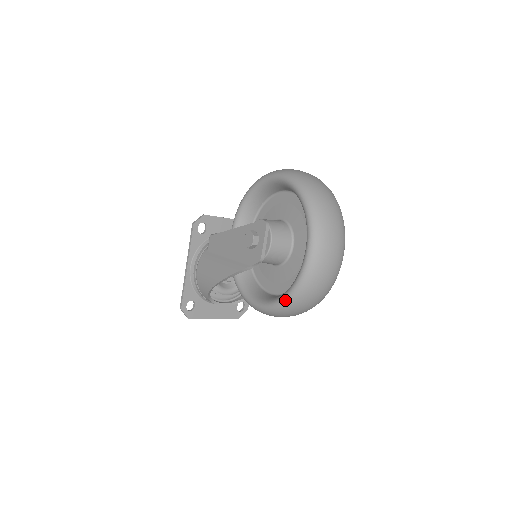
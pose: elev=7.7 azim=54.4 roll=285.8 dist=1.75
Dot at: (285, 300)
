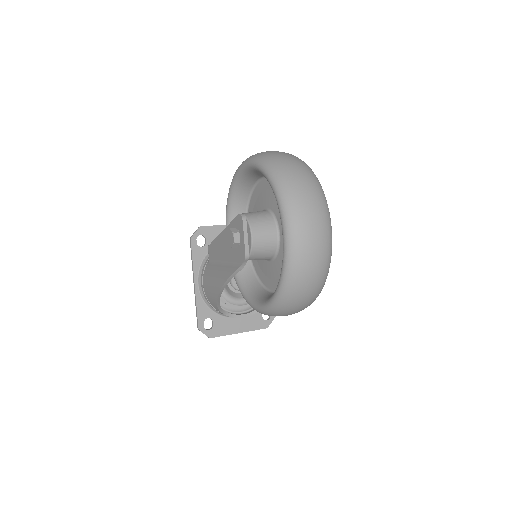
Dot at: (278, 295)
